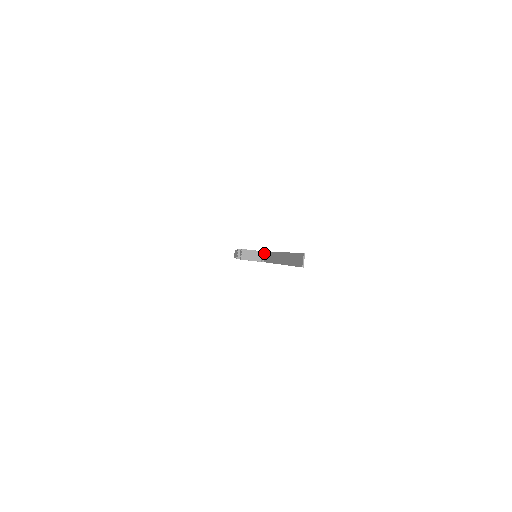
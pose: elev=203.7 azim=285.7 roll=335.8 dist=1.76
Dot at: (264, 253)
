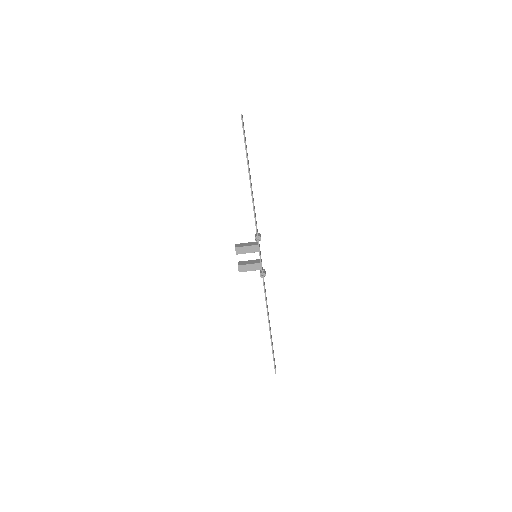
Dot at: (256, 234)
